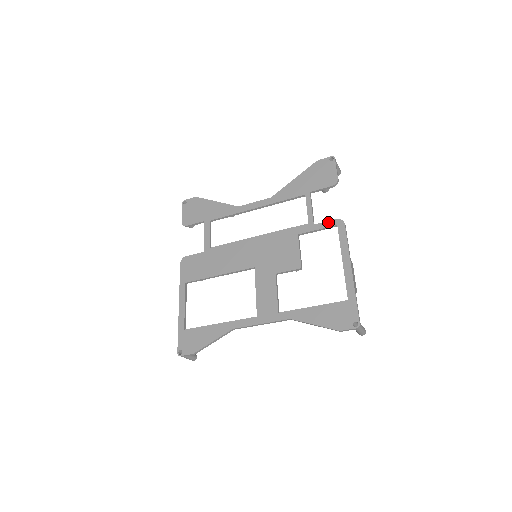
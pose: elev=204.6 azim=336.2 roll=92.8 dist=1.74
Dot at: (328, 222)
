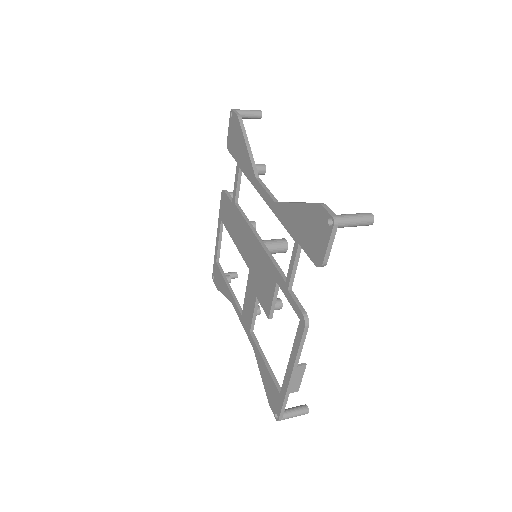
Dot at: (296, 305)
